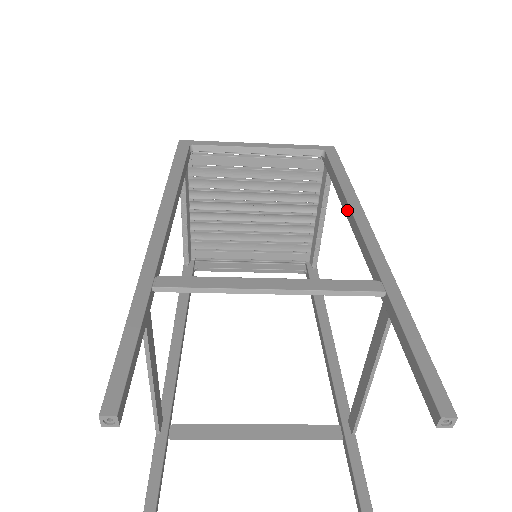
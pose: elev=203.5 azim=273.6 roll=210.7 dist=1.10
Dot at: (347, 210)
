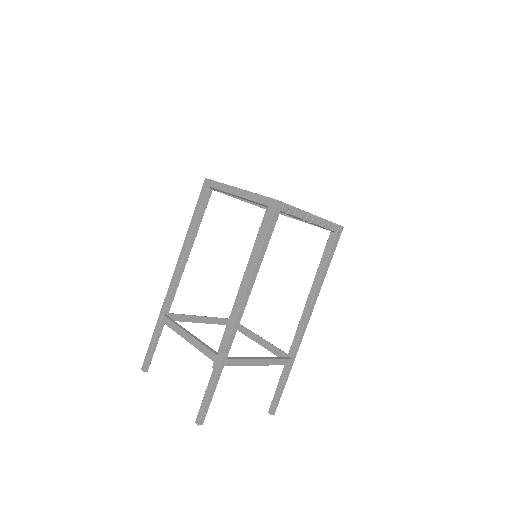
Dot at: (243, 288)
